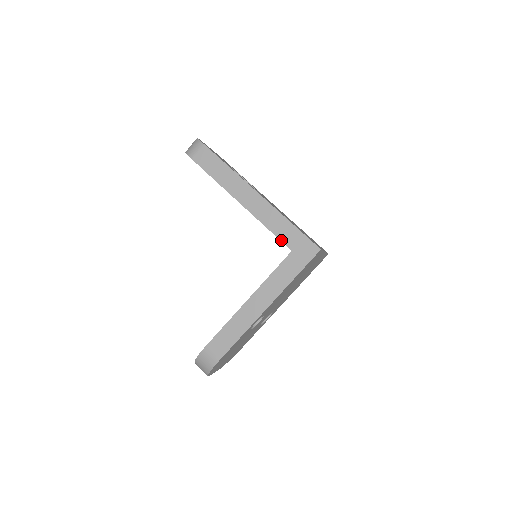
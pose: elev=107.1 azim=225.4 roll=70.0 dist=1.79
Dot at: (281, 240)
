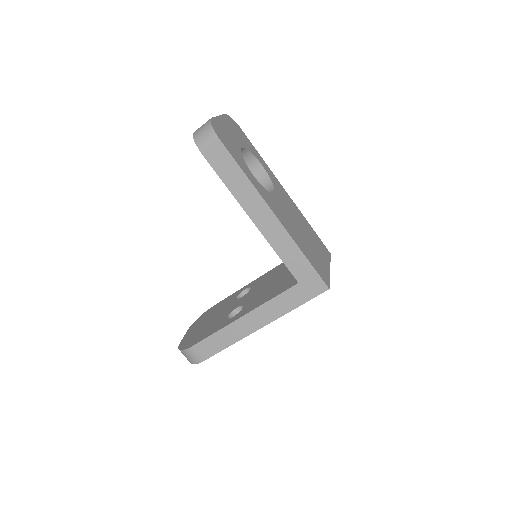
Dot at: (289, 270)
